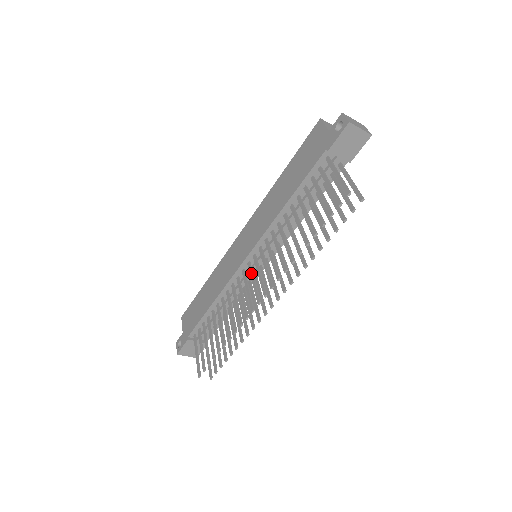
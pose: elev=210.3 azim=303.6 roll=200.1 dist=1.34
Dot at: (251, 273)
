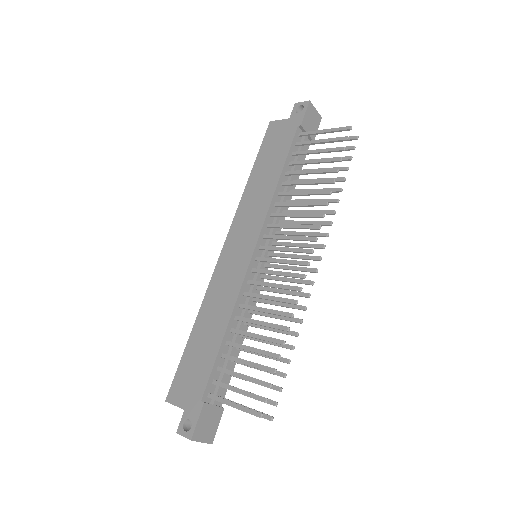
Dot at: (270, 259)
